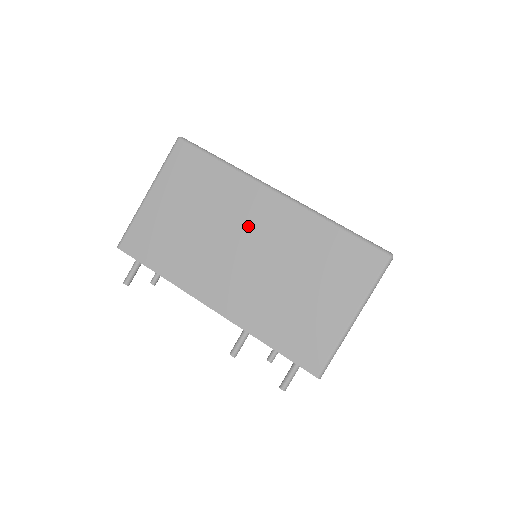
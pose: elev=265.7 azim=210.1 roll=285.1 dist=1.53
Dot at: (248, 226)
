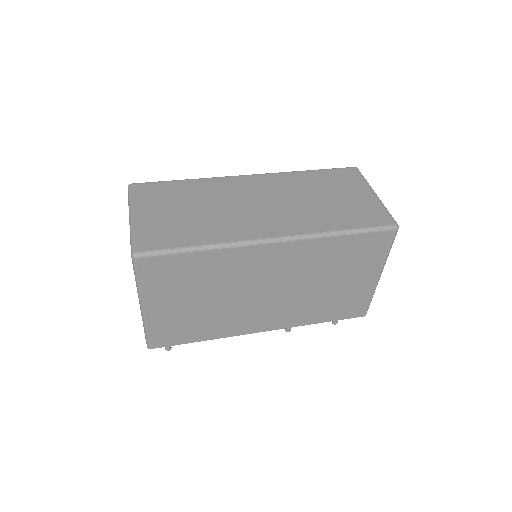
Dot at: (261, 277)
